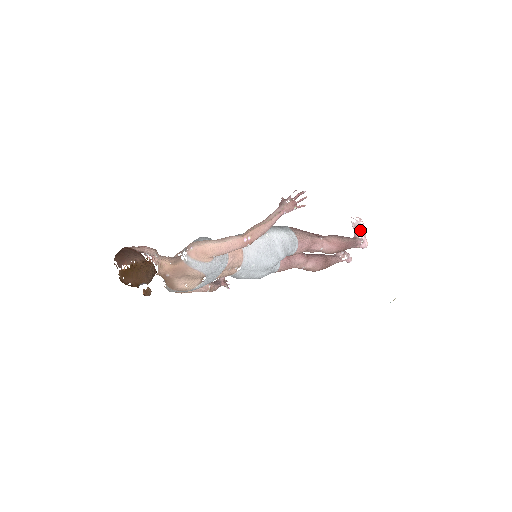
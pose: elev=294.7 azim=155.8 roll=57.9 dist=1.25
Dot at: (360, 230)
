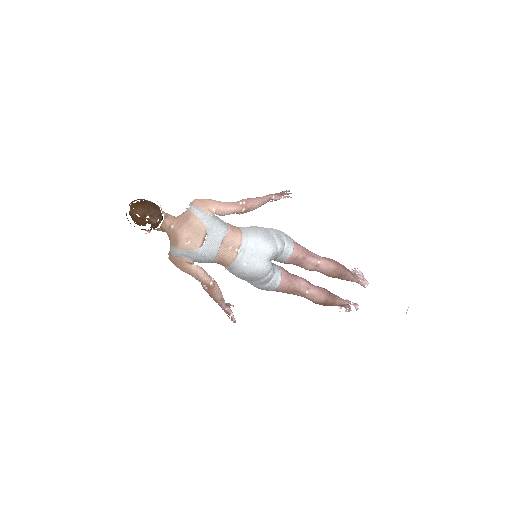
Dot at: (357, 274)
